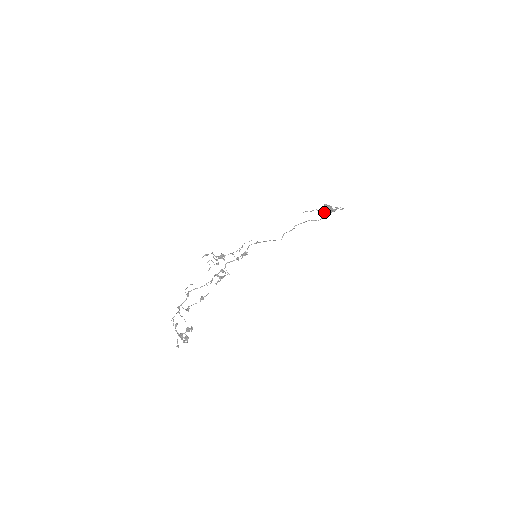
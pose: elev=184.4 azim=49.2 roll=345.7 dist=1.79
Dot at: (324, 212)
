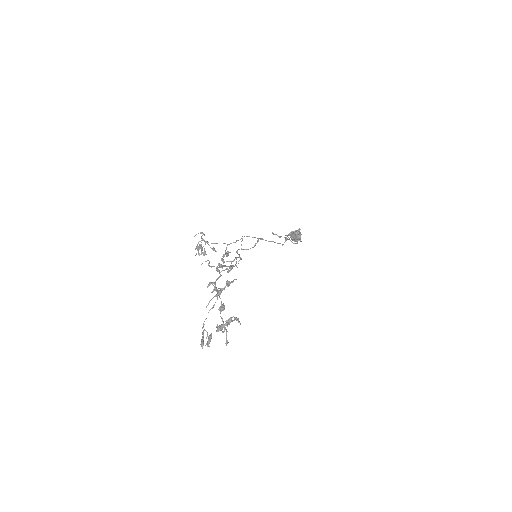
Dot at: (298, 236)
